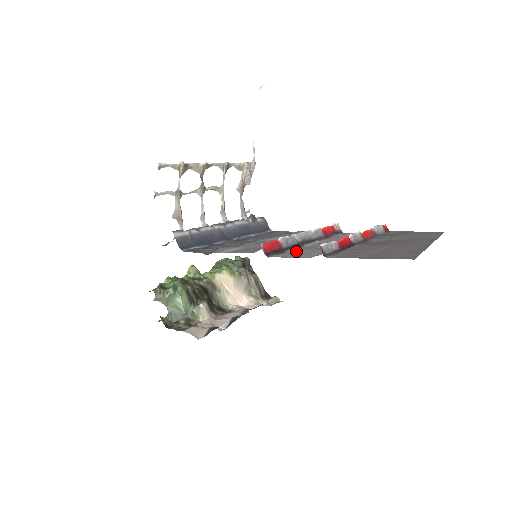
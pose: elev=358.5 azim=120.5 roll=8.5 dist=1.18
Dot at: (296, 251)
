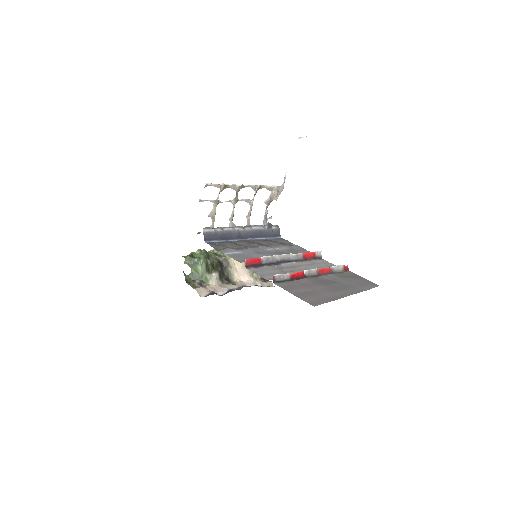
Dot at: (268, 269)
